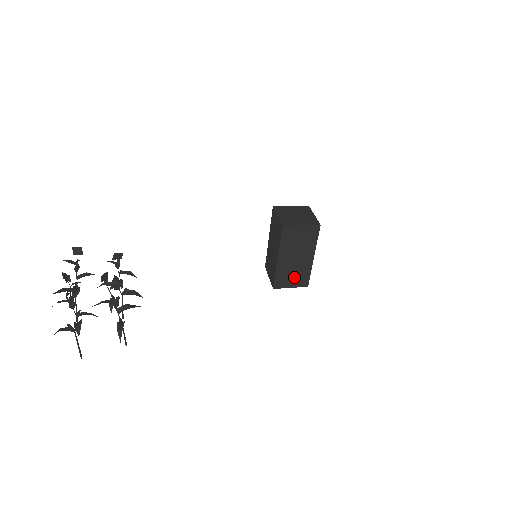
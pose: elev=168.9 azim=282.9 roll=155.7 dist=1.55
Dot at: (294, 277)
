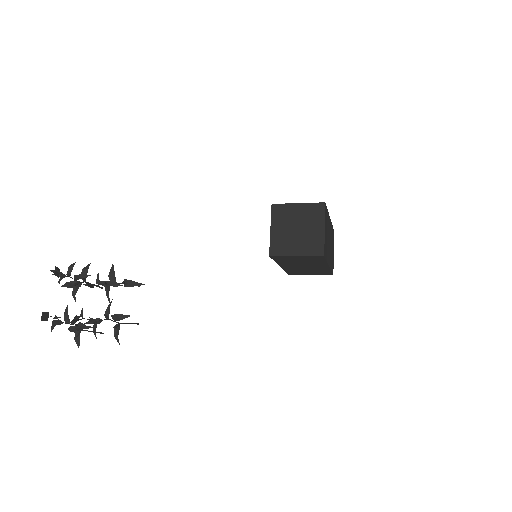
Dot at: (310, 271)
